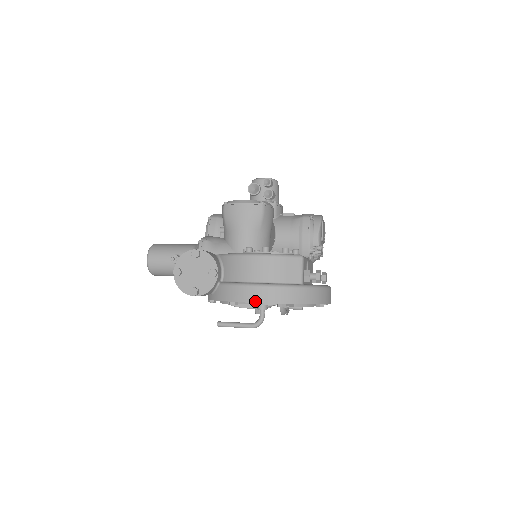
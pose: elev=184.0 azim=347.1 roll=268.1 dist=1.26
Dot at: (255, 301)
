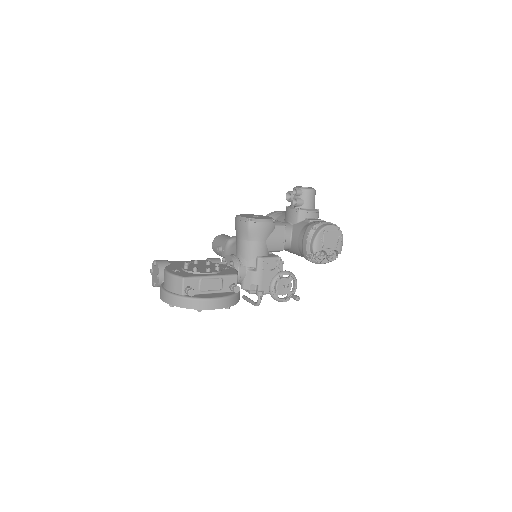
Dot at: (161, 299)
